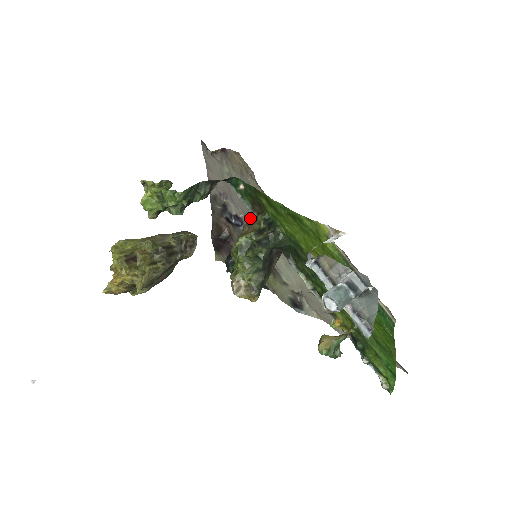
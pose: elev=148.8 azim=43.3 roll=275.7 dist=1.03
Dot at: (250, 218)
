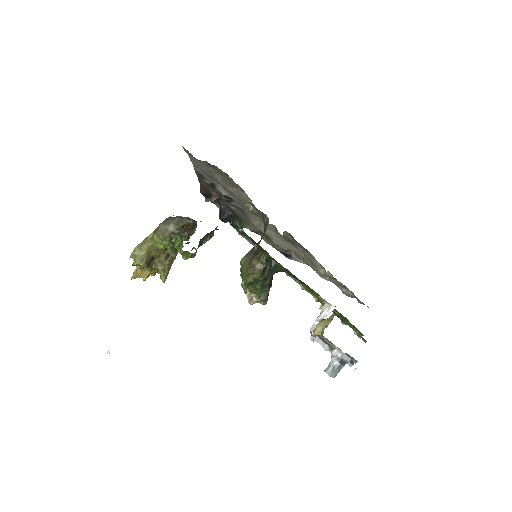
Dot at: (240, 202)
